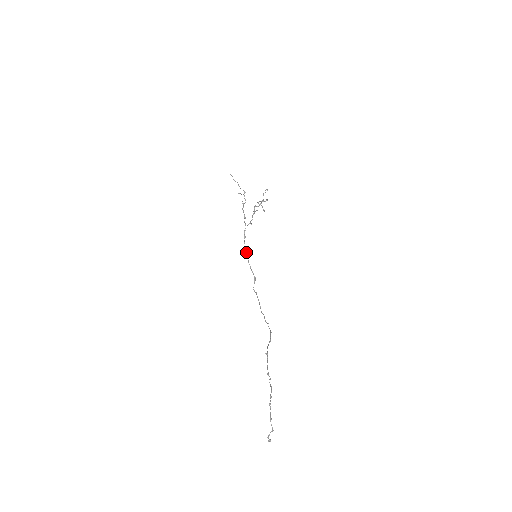
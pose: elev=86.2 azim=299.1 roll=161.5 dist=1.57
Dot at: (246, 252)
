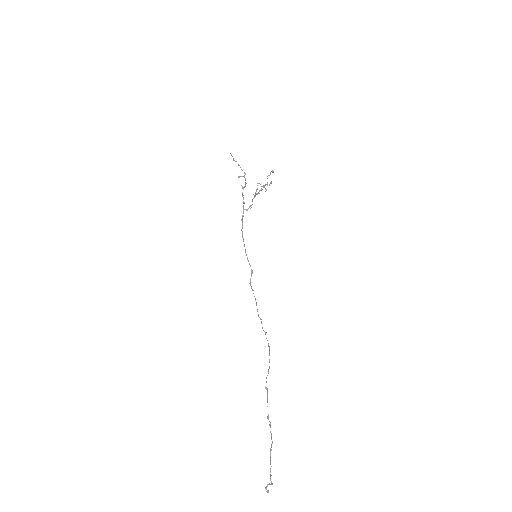
Dot at: (243, 240)
